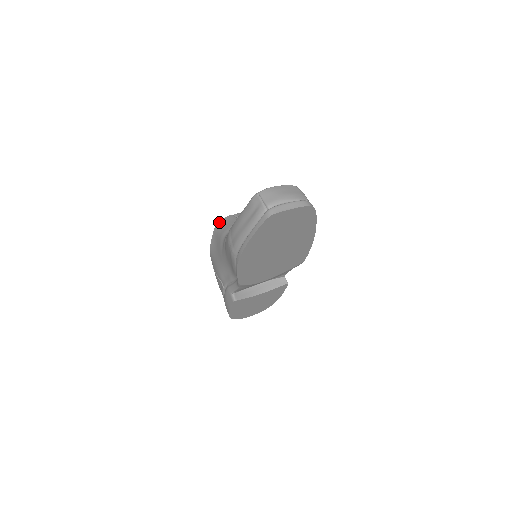
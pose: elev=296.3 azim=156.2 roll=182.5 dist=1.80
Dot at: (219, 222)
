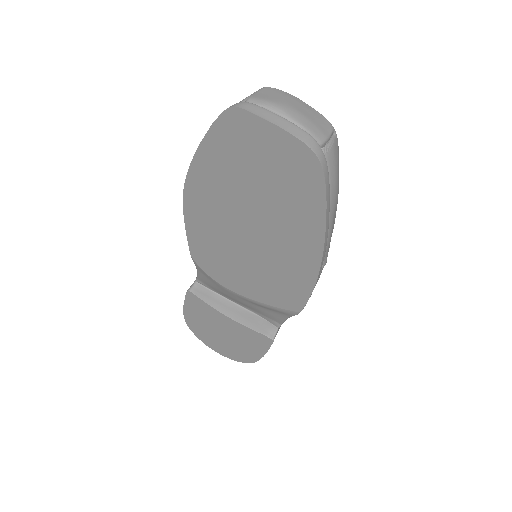
Dot at: occluded
